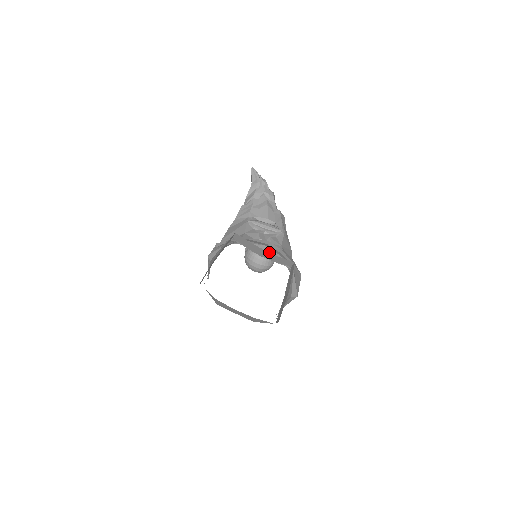
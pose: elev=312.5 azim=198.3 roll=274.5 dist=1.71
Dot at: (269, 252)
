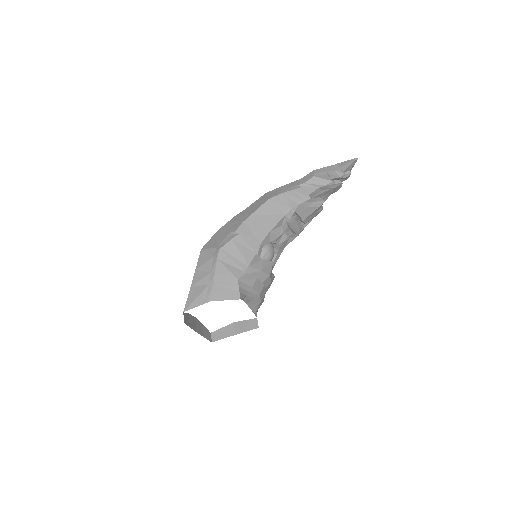
Dot at: occluded
